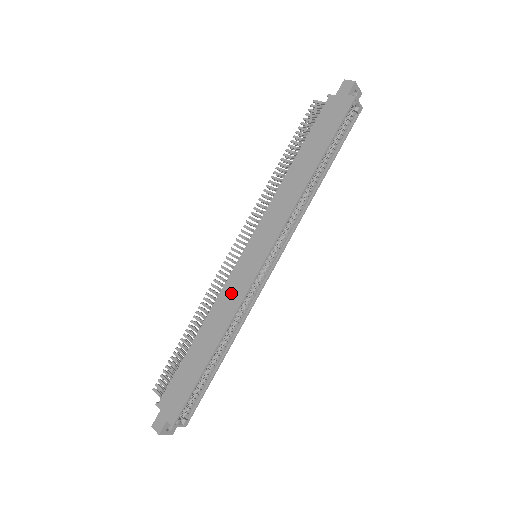
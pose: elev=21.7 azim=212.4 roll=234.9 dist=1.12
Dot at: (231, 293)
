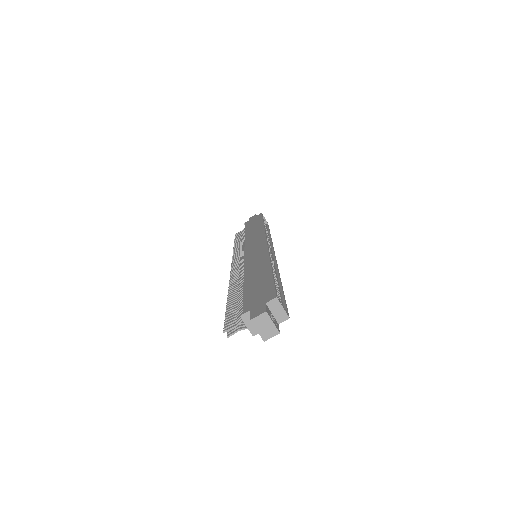
Dot at: (255, 257)
